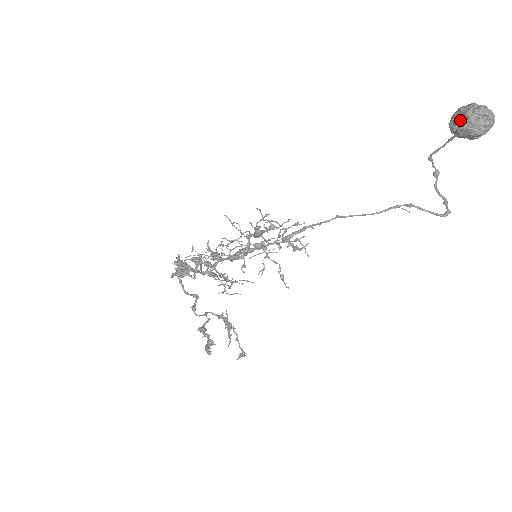
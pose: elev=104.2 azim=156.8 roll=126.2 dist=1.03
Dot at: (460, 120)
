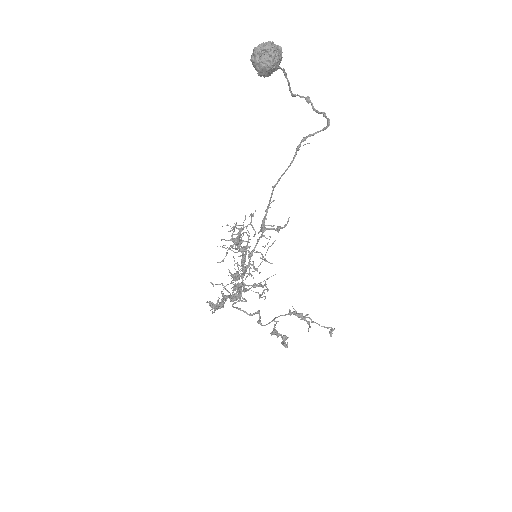
Dot at: (255, 67)
